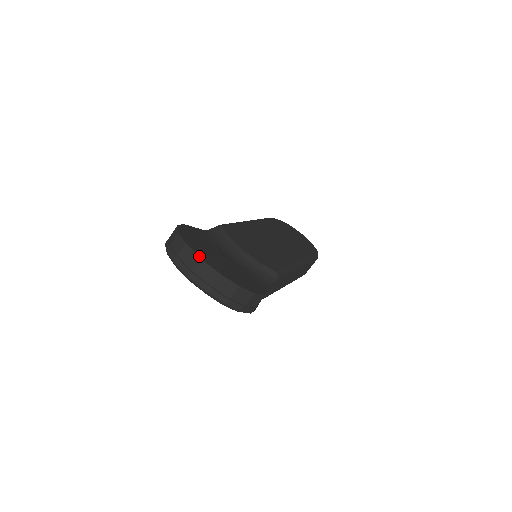
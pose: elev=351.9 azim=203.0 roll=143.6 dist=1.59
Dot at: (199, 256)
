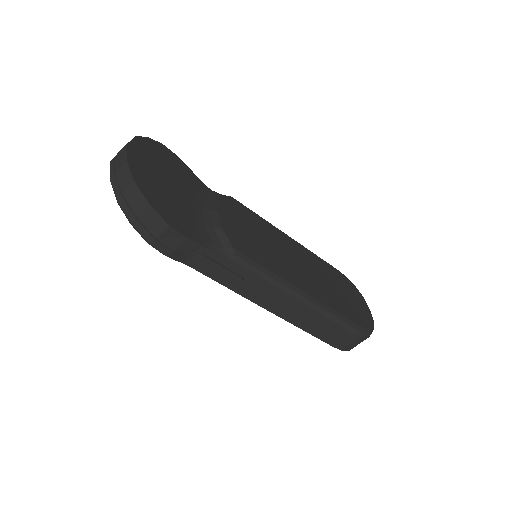
Dot at: (129, 144)
